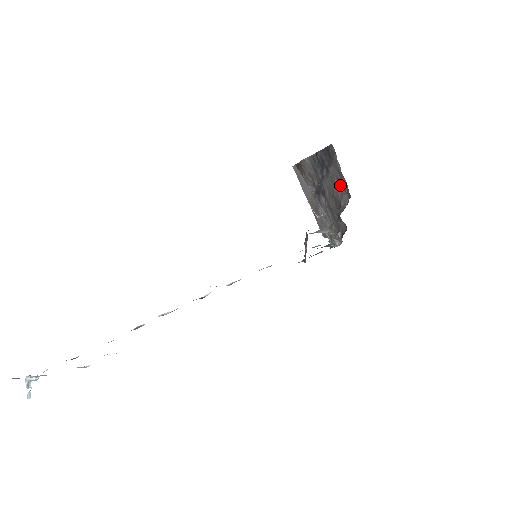
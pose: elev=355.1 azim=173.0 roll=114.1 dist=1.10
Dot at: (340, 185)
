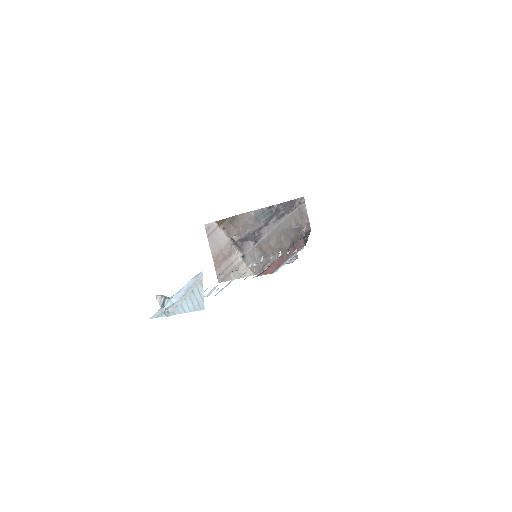
Dot at: (298, 224)
